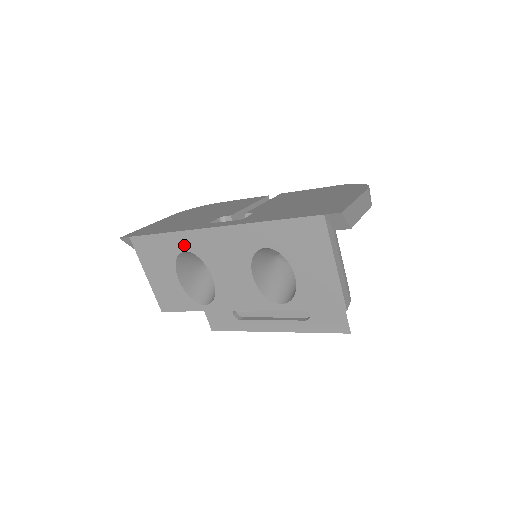
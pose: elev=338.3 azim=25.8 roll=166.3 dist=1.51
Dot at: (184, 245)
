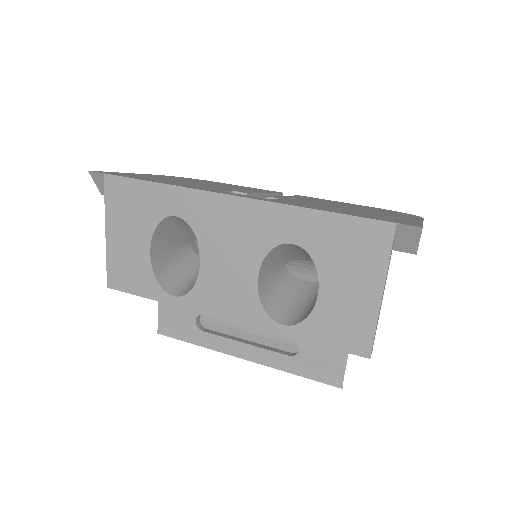
Dot at: (178, 207)
